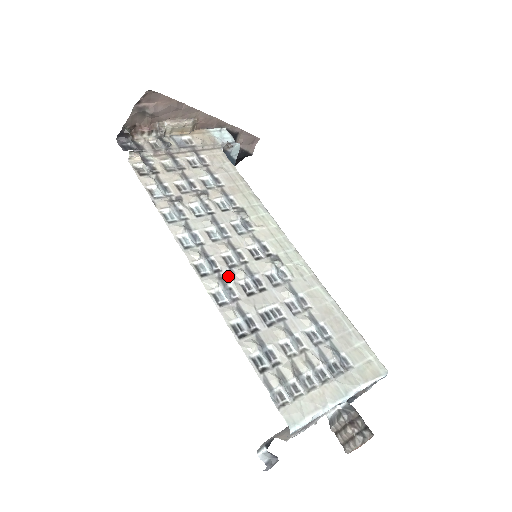
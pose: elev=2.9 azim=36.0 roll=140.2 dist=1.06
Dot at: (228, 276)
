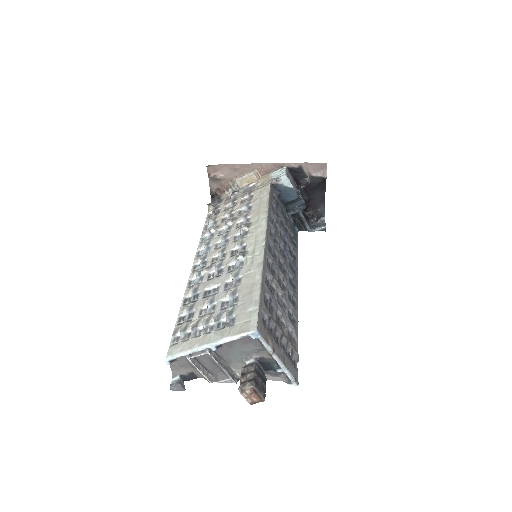
Dot at: (204, 269)
